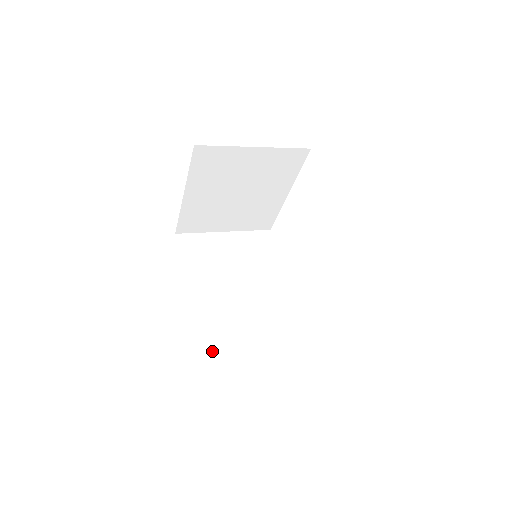
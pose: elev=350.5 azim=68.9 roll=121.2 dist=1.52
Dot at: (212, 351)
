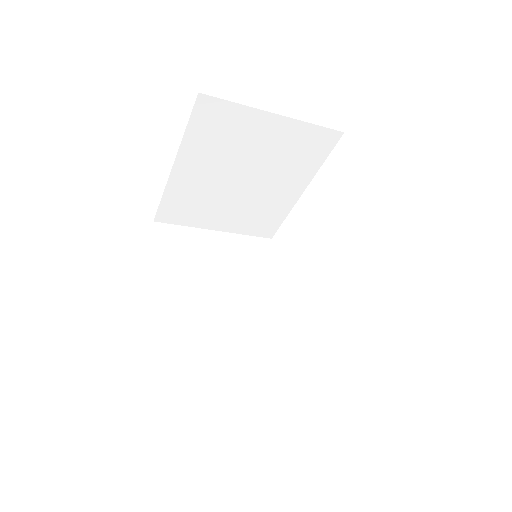
Dot at: (177, 377)
